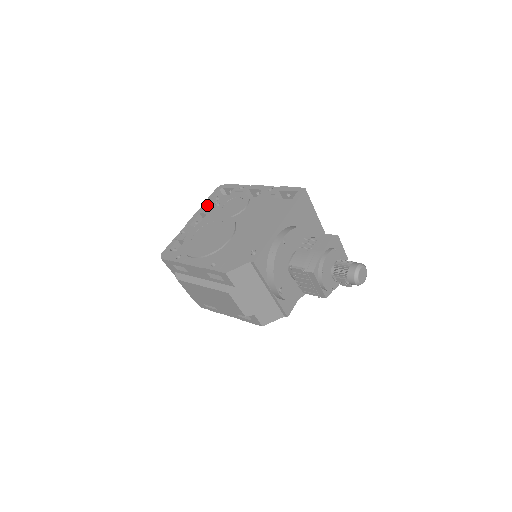
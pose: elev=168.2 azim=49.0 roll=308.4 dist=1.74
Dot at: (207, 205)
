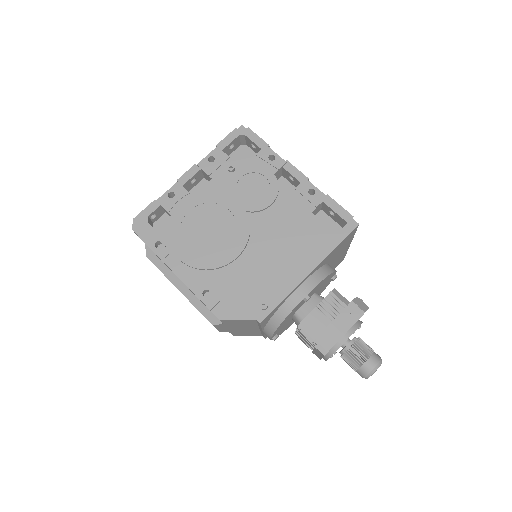
Dot at: (215, 160)
